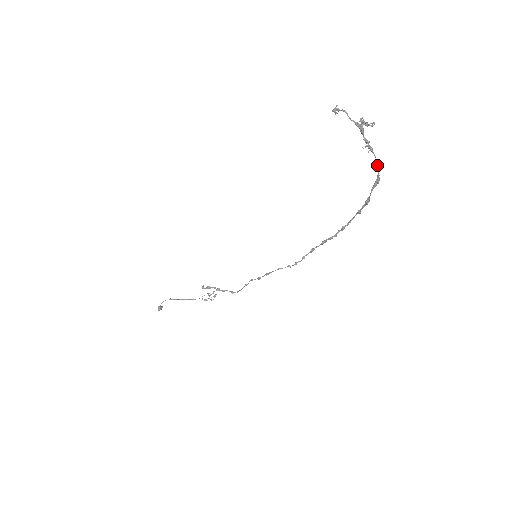
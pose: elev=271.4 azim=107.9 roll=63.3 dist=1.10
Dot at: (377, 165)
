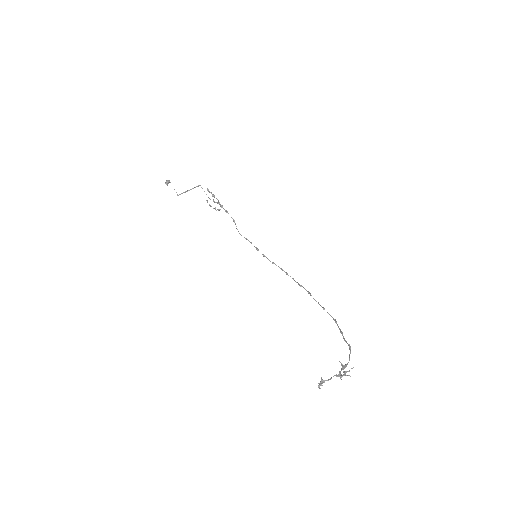
Dot at: (349, 358)
